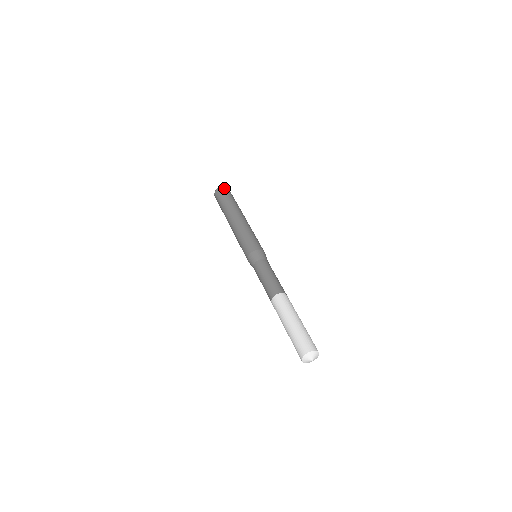
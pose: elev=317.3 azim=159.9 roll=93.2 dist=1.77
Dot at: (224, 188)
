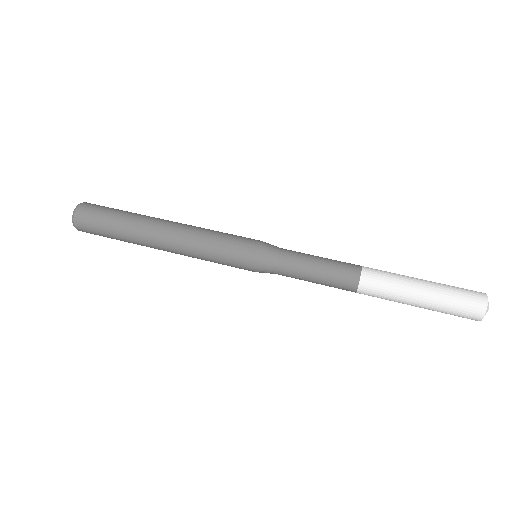
Dot at: (84, 207)
